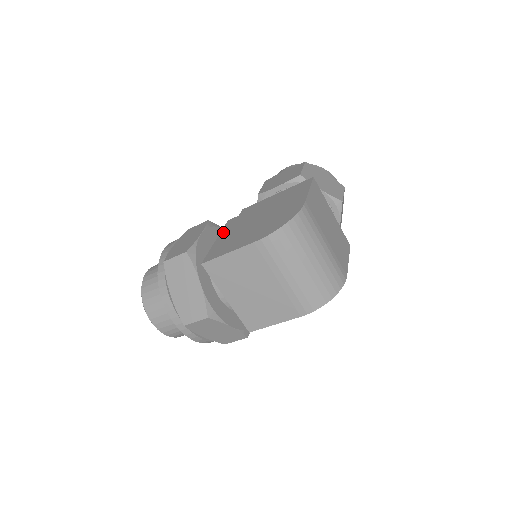
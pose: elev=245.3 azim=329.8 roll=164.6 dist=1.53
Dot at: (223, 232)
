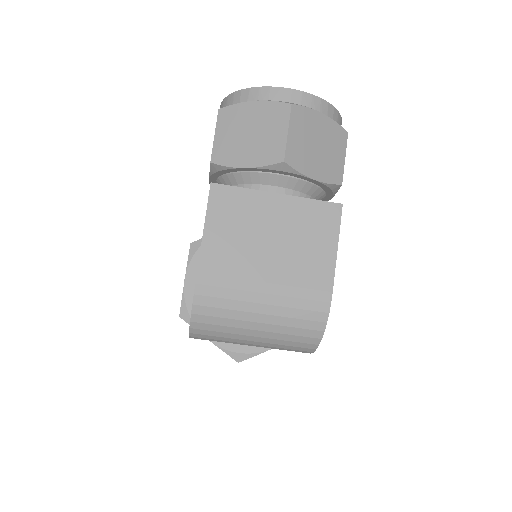
Dot at: occluded
